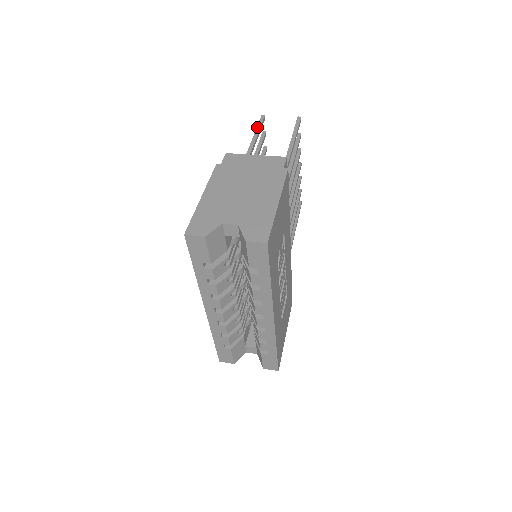
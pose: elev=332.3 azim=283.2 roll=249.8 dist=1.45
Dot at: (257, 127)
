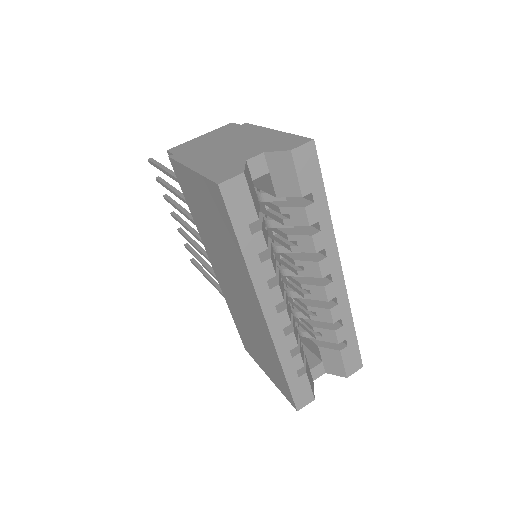
Dot at: (155, 163)
